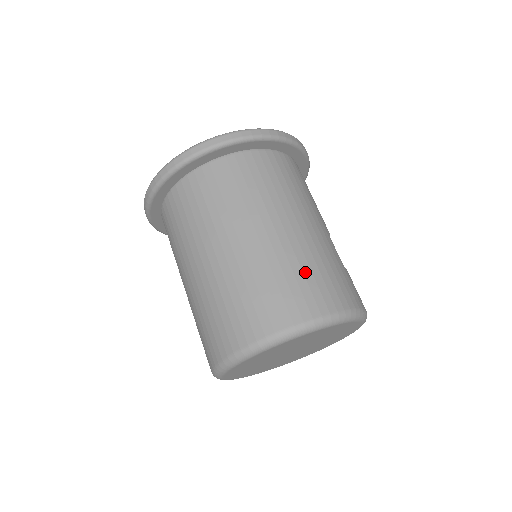
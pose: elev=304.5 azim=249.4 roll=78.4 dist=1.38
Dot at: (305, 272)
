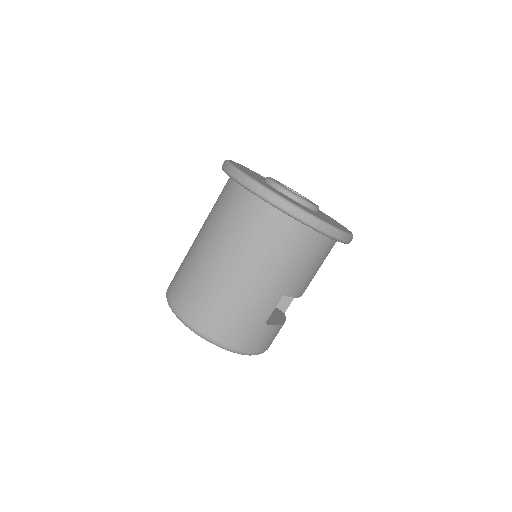
Dot at: (221, 307)
